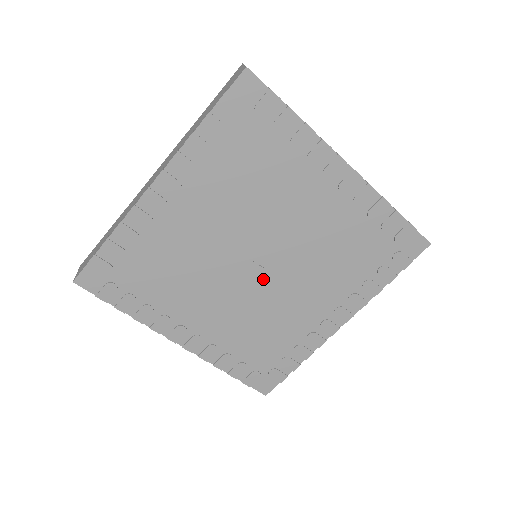
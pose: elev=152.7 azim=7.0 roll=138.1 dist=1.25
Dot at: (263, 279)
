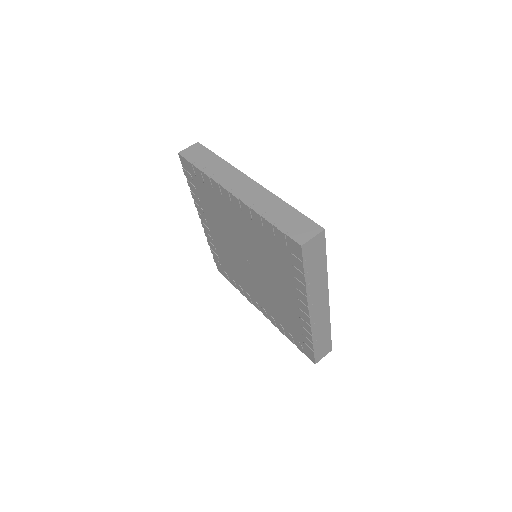
Dot at: (246, 265)
